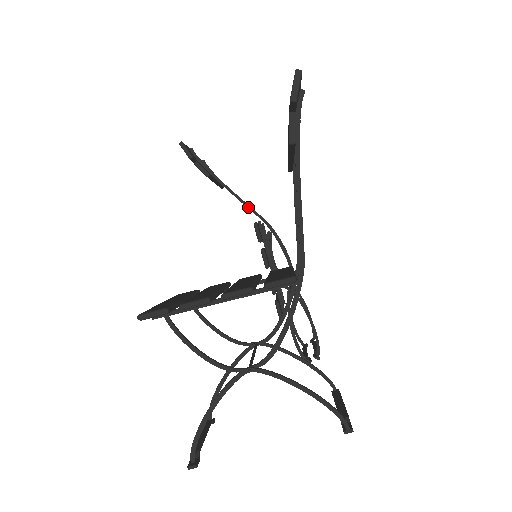
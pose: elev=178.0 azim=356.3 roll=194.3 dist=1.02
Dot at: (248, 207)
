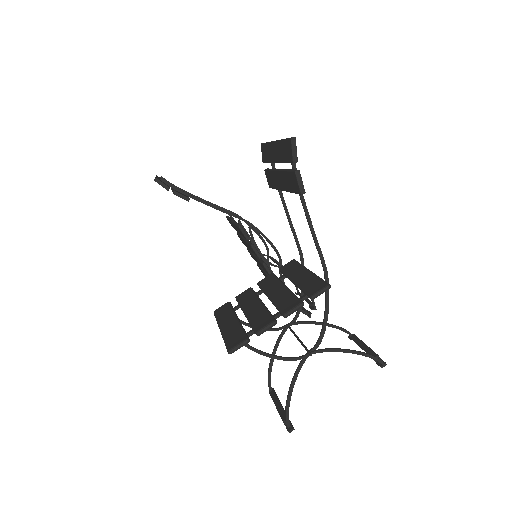
Dot at: (226, 213)
